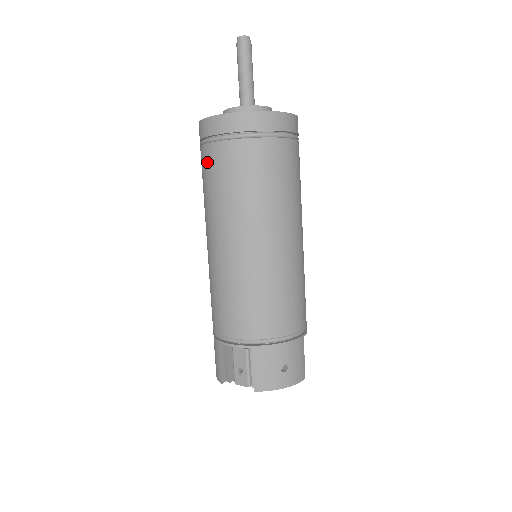
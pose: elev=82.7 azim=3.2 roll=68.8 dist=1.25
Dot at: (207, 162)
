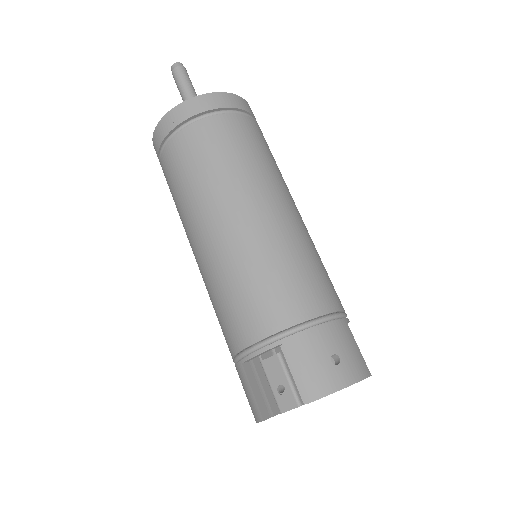
Dot at: (168, 166)
